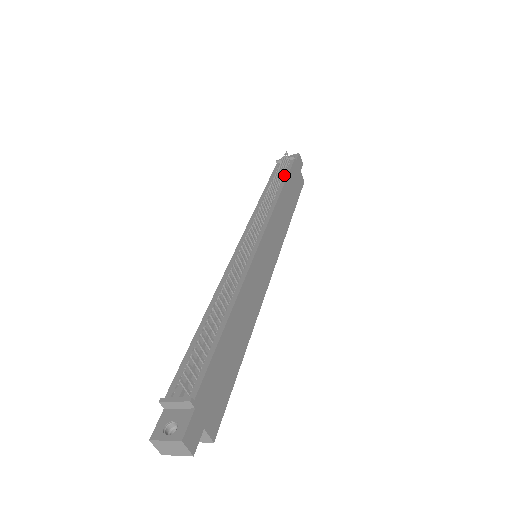
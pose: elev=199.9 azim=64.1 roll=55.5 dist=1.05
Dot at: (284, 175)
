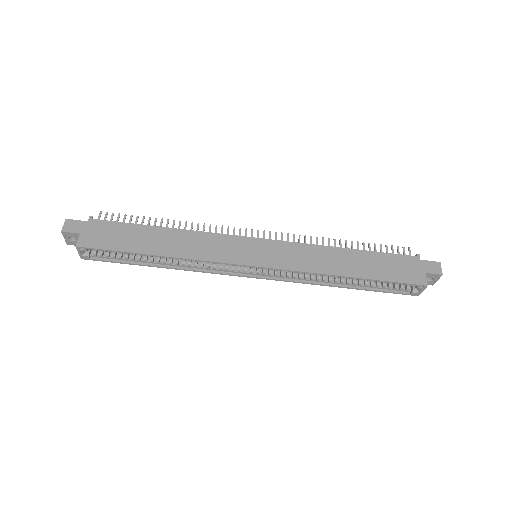
Dot at: (378, 254)
